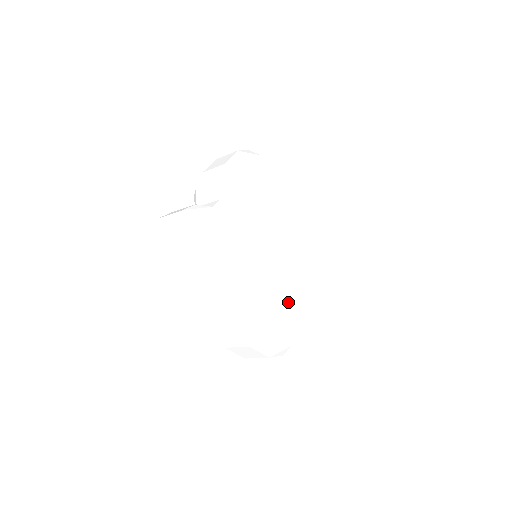
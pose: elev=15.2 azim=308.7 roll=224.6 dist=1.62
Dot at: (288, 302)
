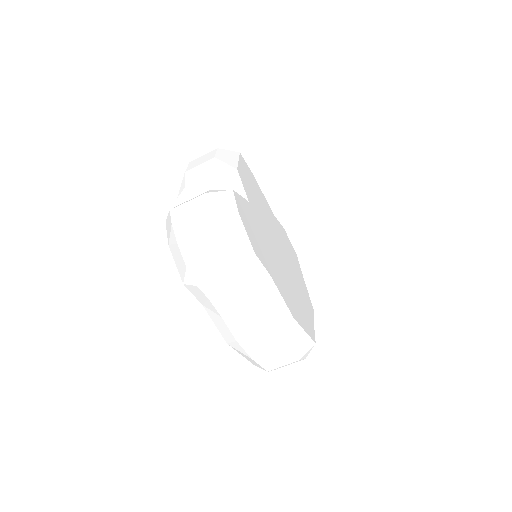
Dot at: (299, 299)
